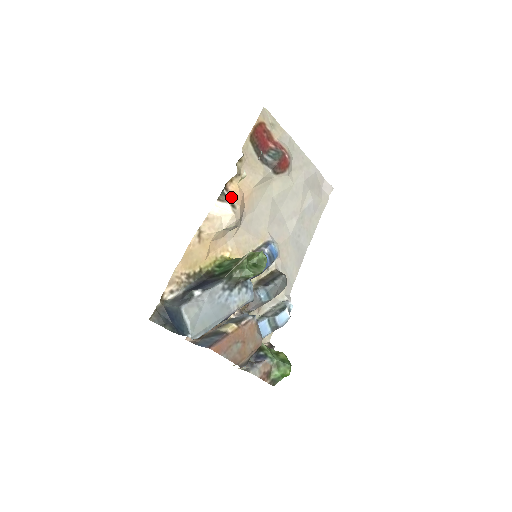
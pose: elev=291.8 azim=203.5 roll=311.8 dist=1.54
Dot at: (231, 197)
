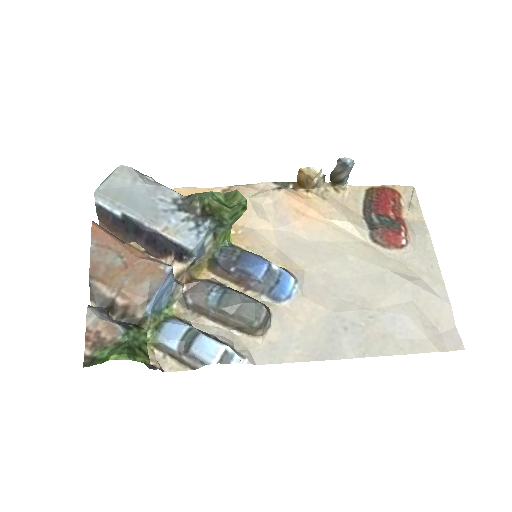
Dot at: (288, 189)
